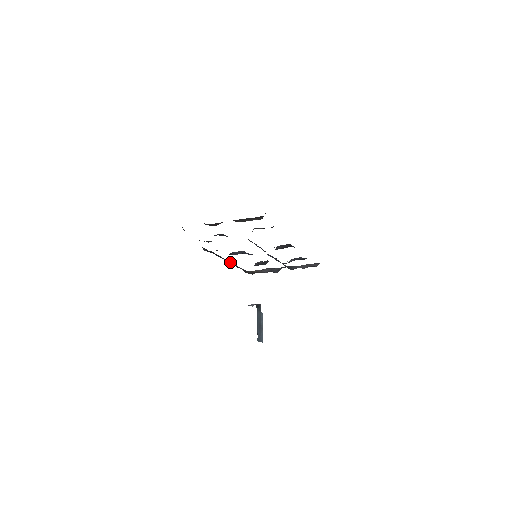
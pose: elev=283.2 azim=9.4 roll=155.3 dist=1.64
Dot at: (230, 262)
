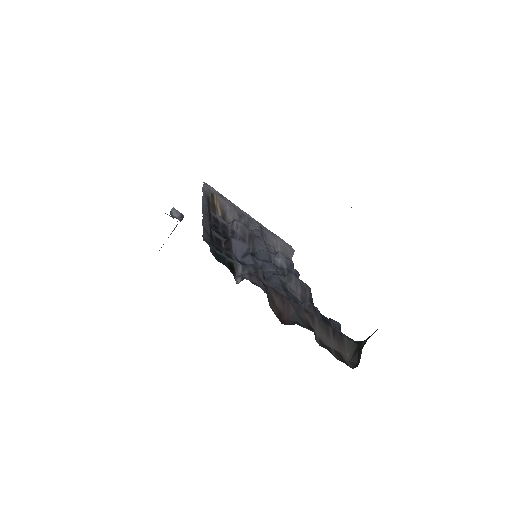
Dot at: (208, 210)
